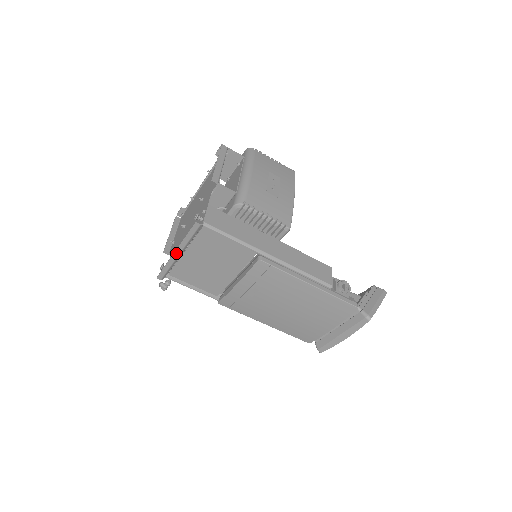
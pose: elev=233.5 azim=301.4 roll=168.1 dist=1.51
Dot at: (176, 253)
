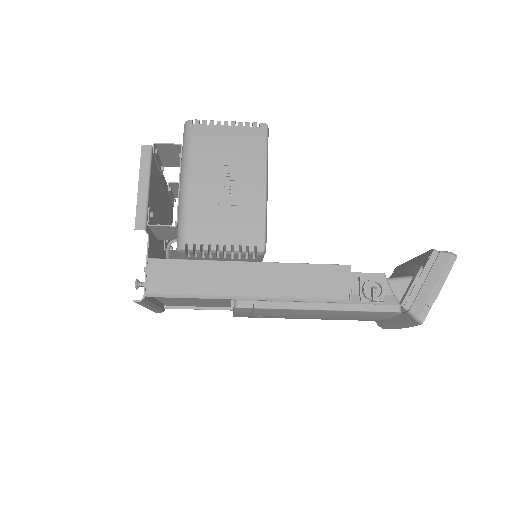
Dot at: (148, 308)
